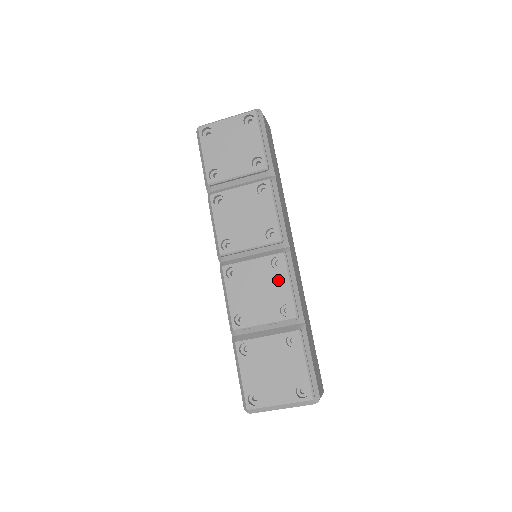
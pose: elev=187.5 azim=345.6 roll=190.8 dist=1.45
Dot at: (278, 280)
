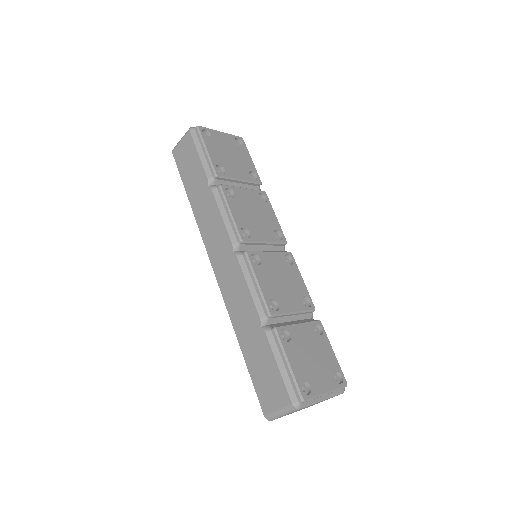
Dot at: (294, 274)
